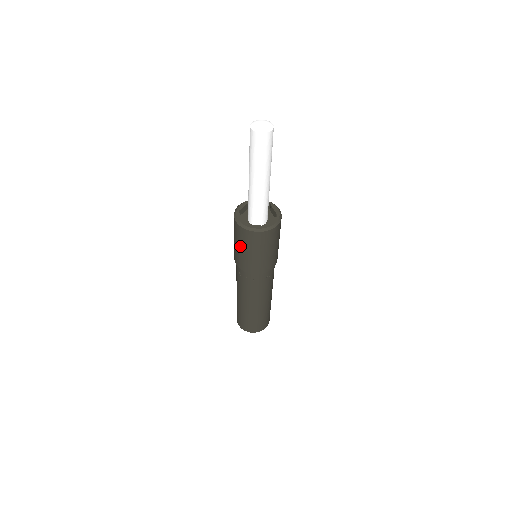
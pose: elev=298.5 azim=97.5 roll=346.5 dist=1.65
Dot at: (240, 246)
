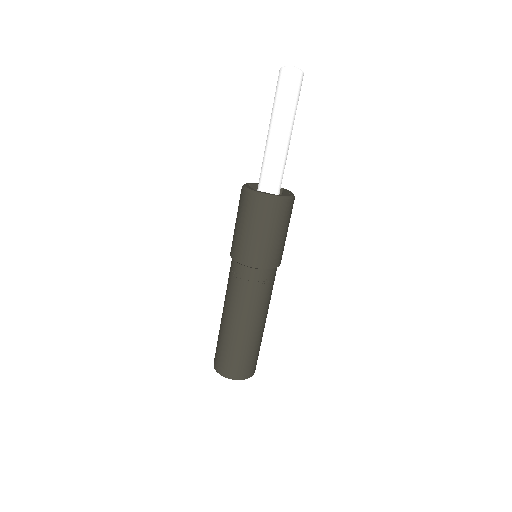
Dot at: (242, 223)
